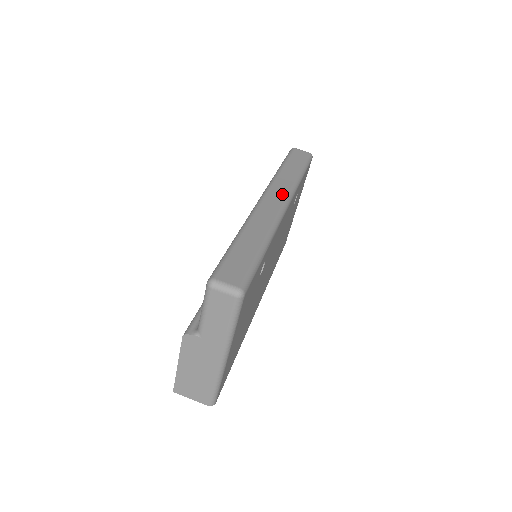
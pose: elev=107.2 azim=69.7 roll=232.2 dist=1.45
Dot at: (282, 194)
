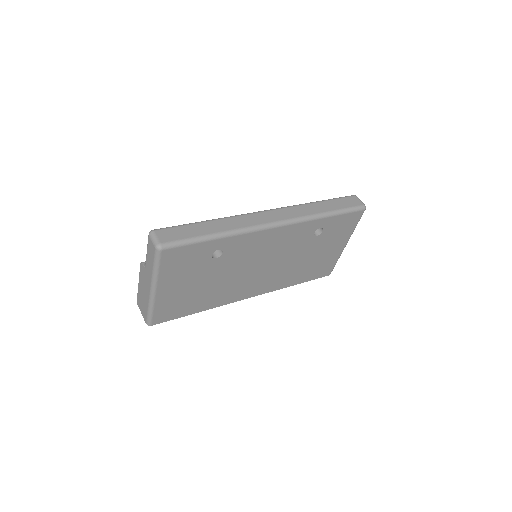
Dot at: (284, 216)
